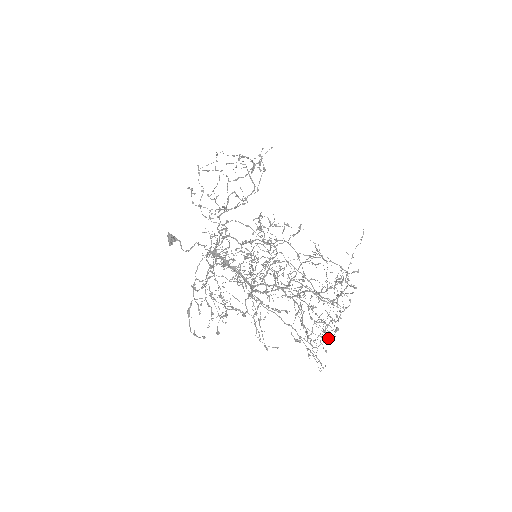
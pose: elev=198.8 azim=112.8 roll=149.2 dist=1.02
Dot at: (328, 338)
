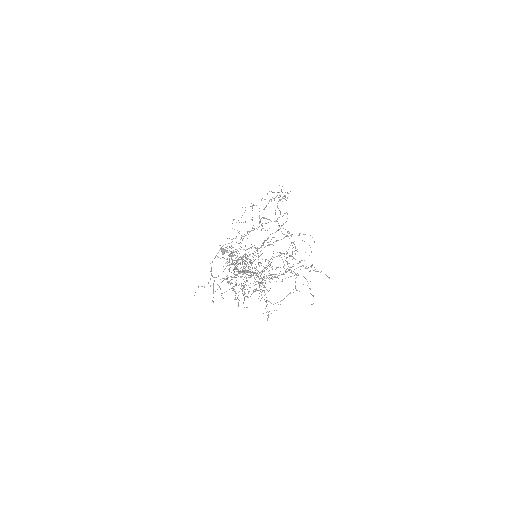
Dot at: (247, 297)
